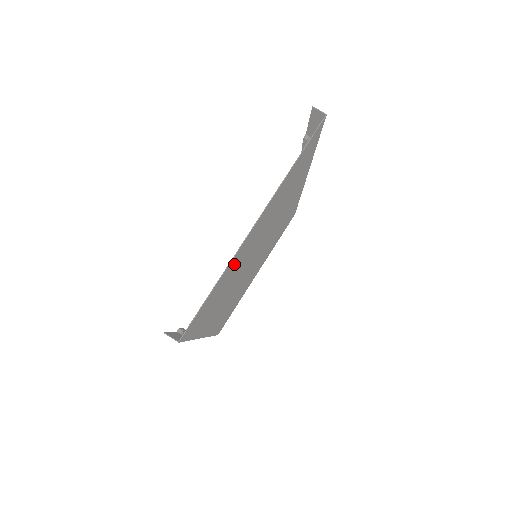
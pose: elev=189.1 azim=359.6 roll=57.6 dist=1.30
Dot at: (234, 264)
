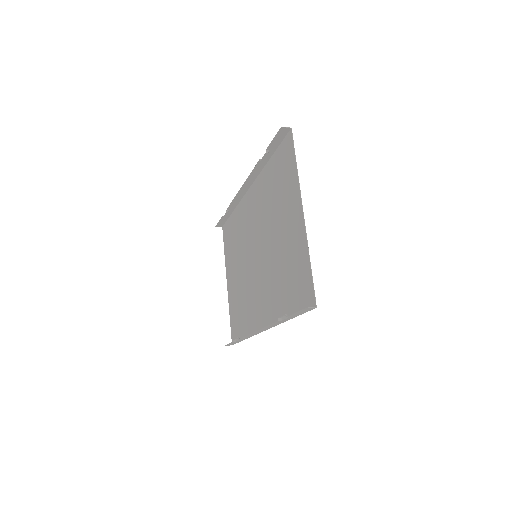
Dot at: (297, 248)
